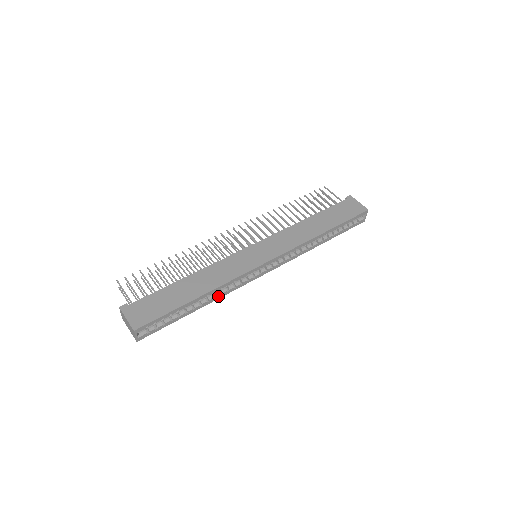
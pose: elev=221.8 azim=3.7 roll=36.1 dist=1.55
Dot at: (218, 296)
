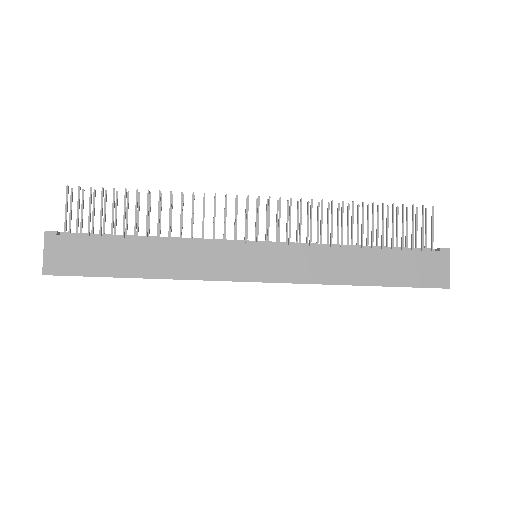
Dot at: occluded
